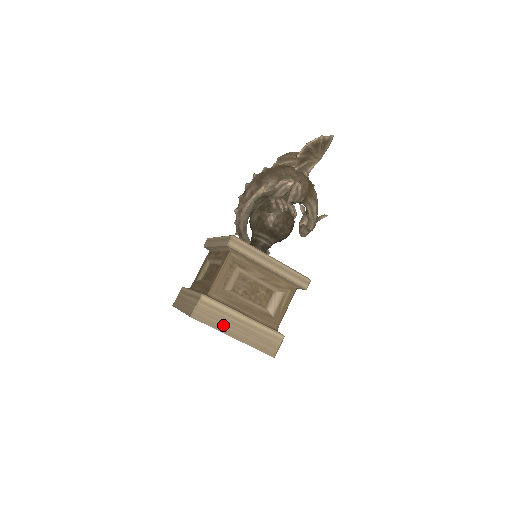
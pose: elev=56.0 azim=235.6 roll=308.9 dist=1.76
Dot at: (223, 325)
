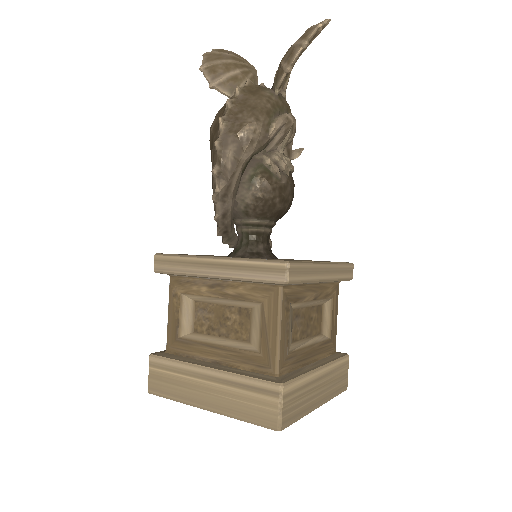
Dot at: (308, 403)
